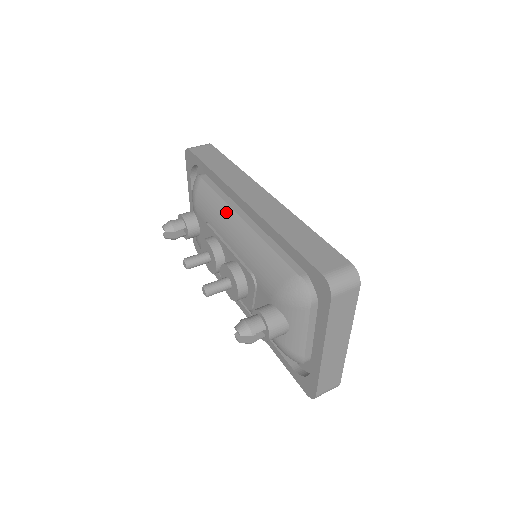
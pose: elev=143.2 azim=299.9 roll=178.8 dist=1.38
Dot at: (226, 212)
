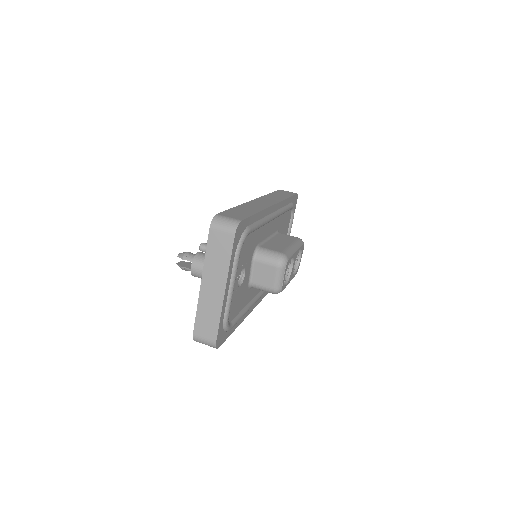
Dot at: occluded
